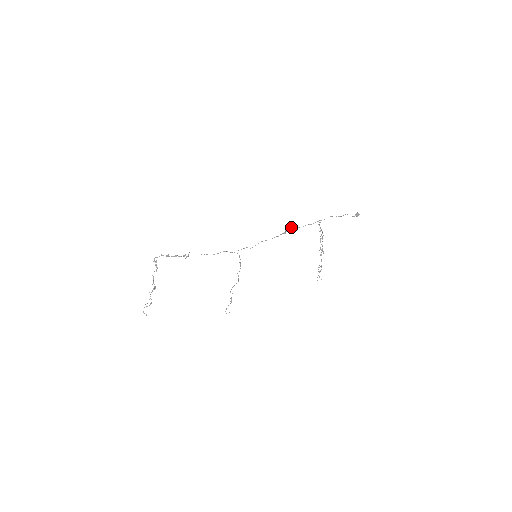
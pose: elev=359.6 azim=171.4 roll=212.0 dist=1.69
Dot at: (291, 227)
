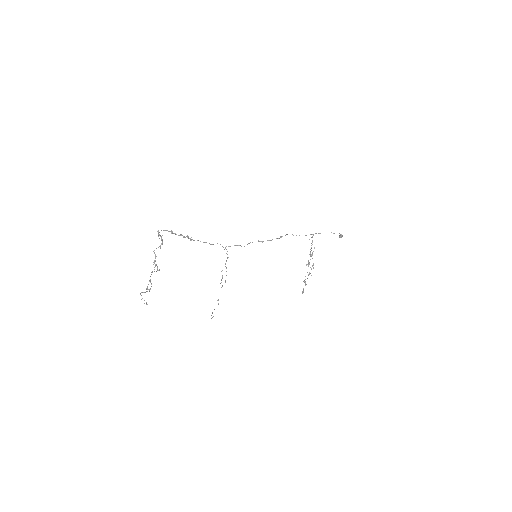
Dot at: occluded
